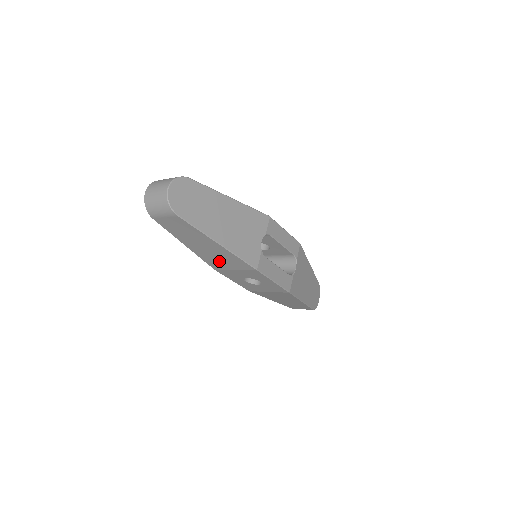
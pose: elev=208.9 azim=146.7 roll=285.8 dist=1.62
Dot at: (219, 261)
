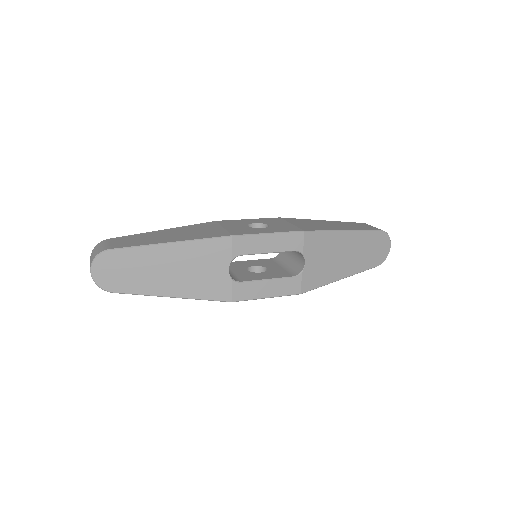
Dot at: occluded
